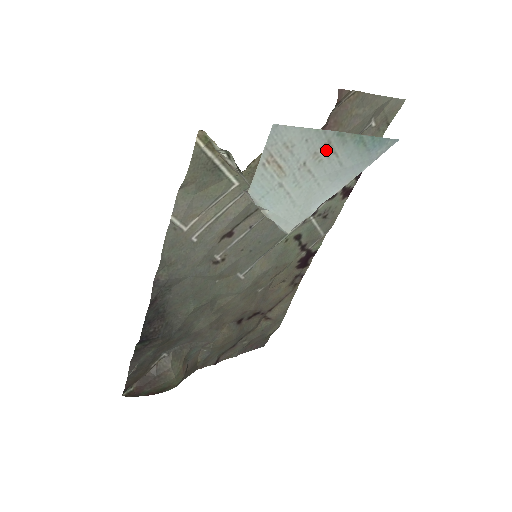
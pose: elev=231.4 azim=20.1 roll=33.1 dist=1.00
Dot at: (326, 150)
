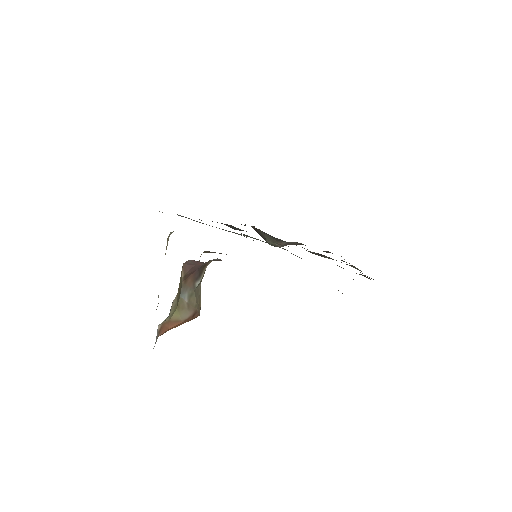
Dot at: occluded
